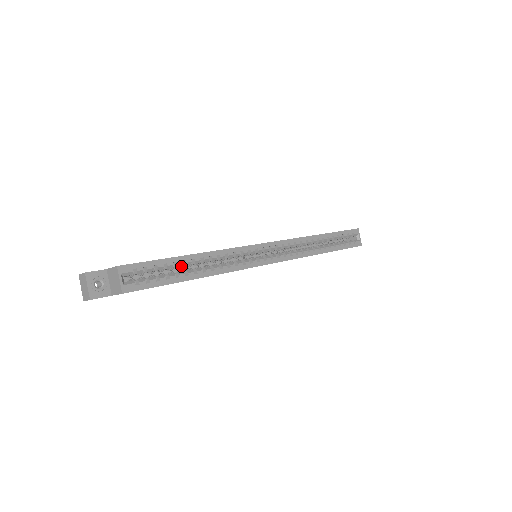
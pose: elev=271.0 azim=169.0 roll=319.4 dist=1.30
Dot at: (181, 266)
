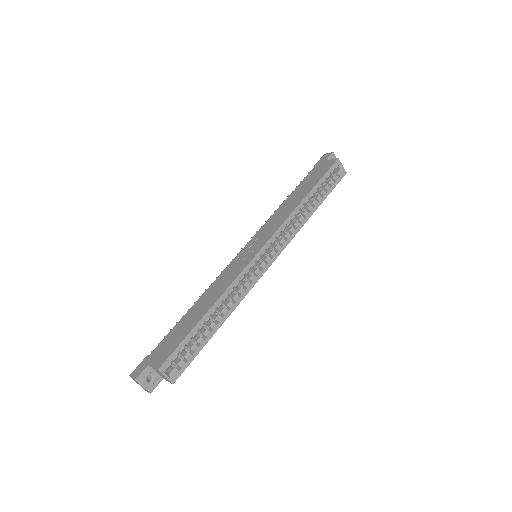
Dot at: (203, 324)
